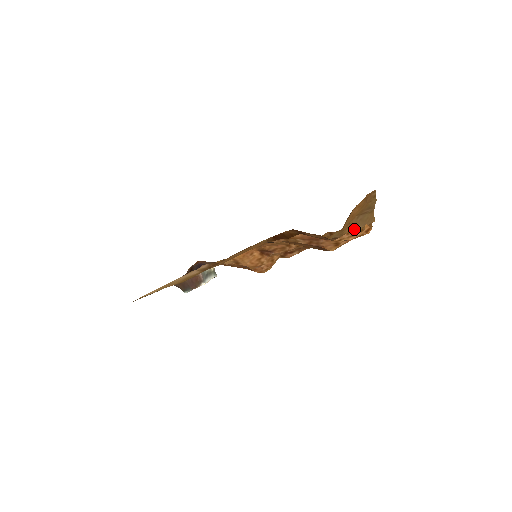
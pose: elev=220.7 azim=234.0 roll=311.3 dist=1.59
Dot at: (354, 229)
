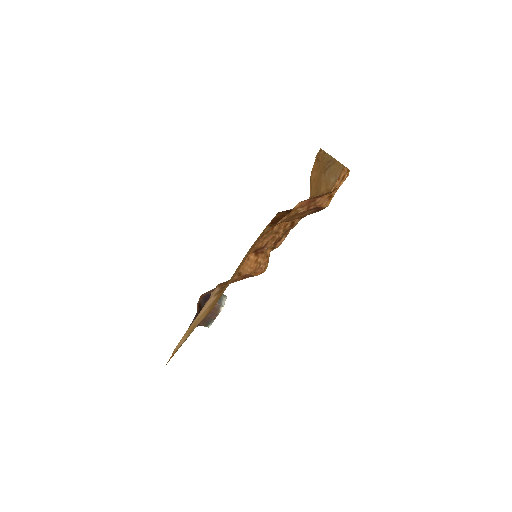
Dot at: (342, 172)
